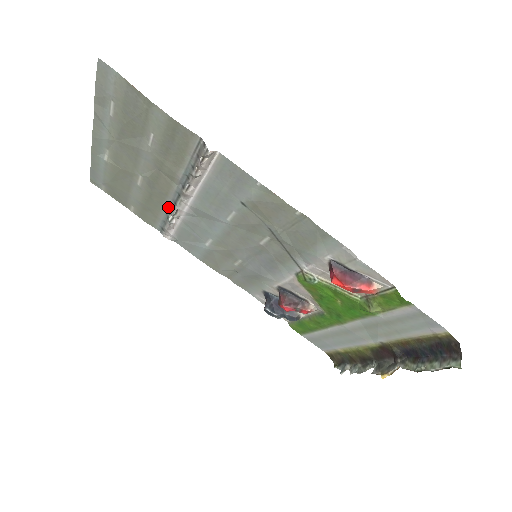
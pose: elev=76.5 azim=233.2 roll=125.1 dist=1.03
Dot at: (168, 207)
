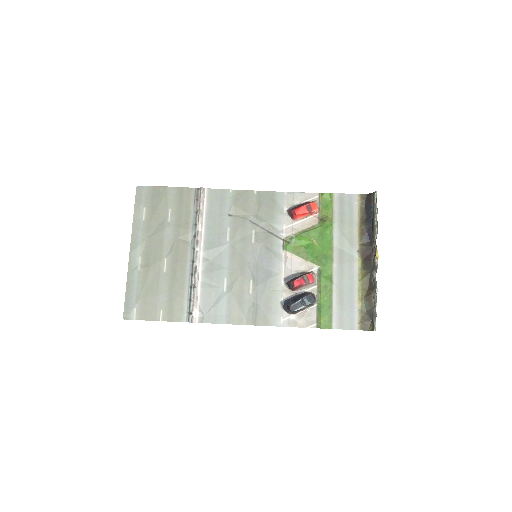
Dot at: (189, 275)
